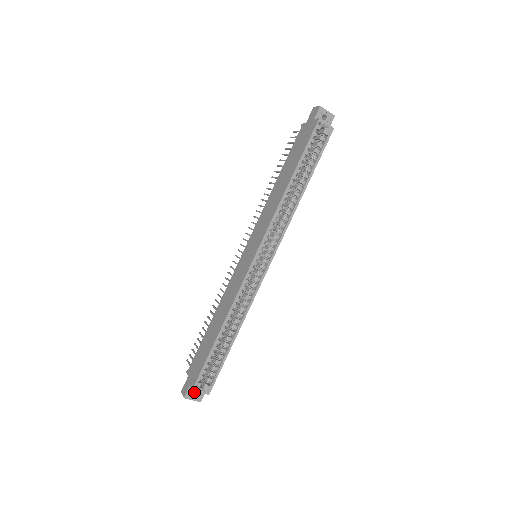
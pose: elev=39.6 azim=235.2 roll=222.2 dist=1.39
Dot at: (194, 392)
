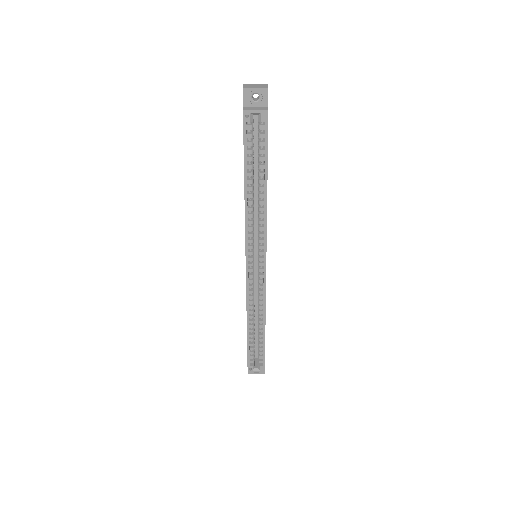
Dot at: occluded
